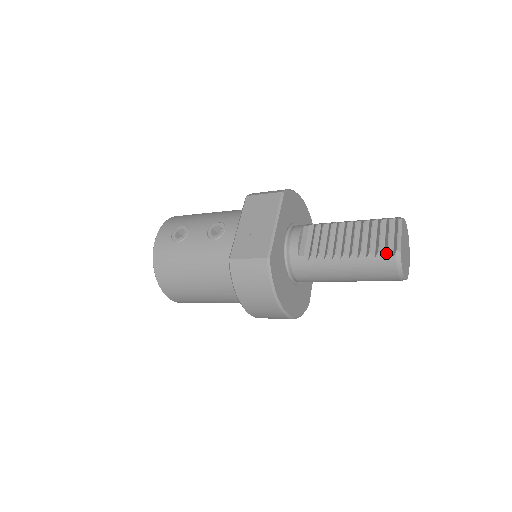
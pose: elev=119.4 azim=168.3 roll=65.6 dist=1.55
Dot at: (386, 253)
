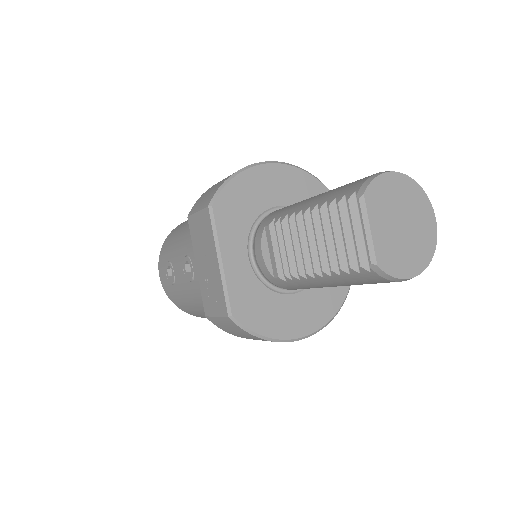
Dot at: (359, 268)
